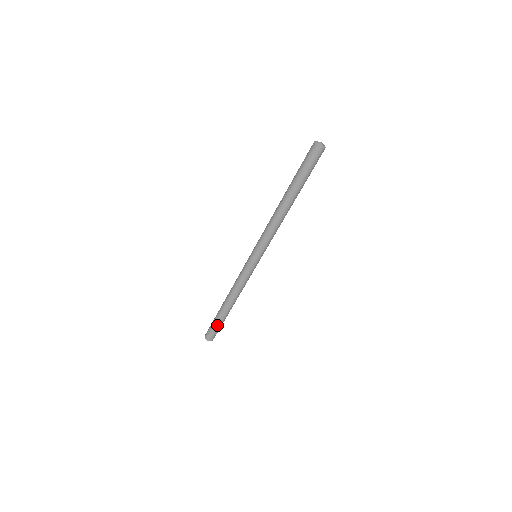
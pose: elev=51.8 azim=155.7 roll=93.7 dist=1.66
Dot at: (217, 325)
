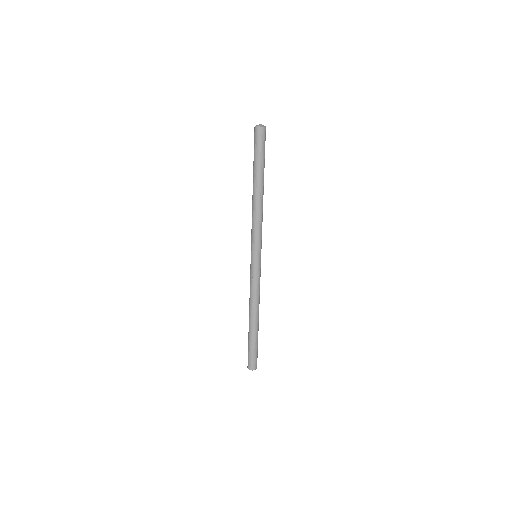
Dot at: (250, 347)
